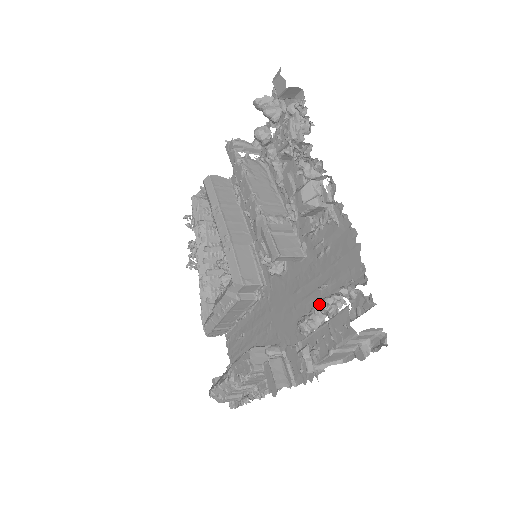
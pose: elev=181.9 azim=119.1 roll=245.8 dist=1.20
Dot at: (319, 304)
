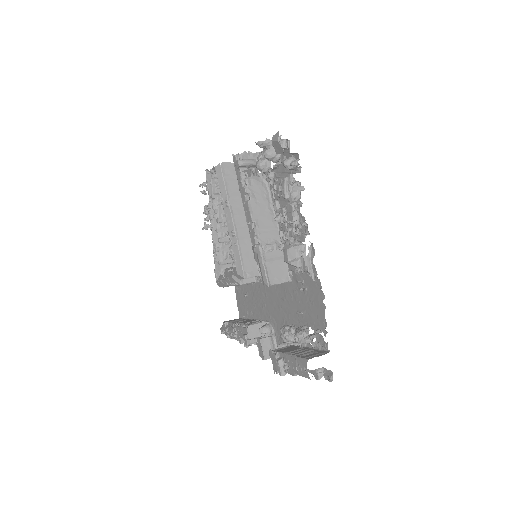
Dot at: (297, 320)
